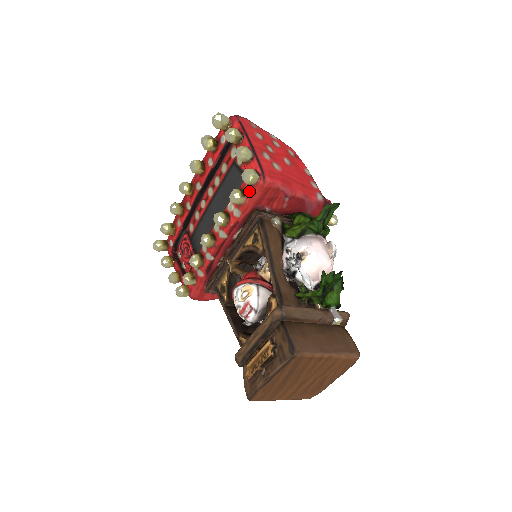
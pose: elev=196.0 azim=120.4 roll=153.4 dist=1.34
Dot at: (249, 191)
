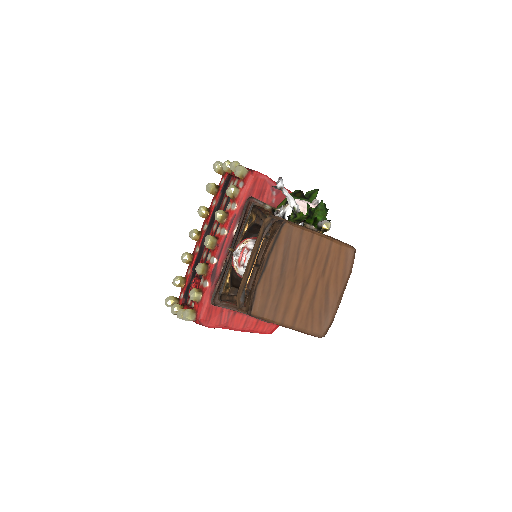
Dot at: (241, 184)
